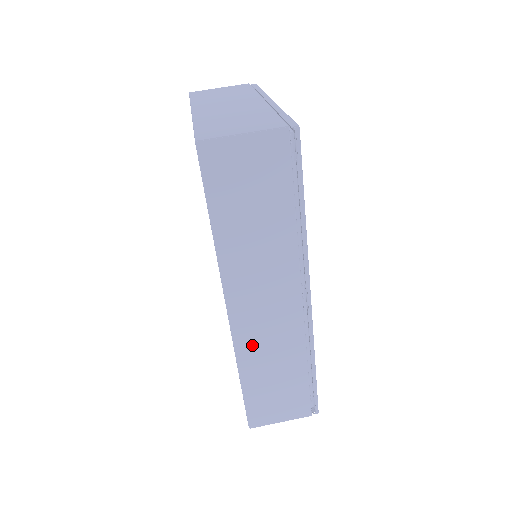
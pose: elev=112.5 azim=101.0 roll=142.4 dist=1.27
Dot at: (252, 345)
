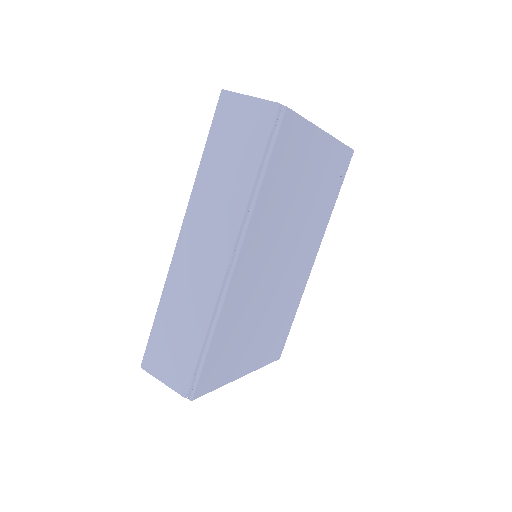
Dot at: (179, 279)
